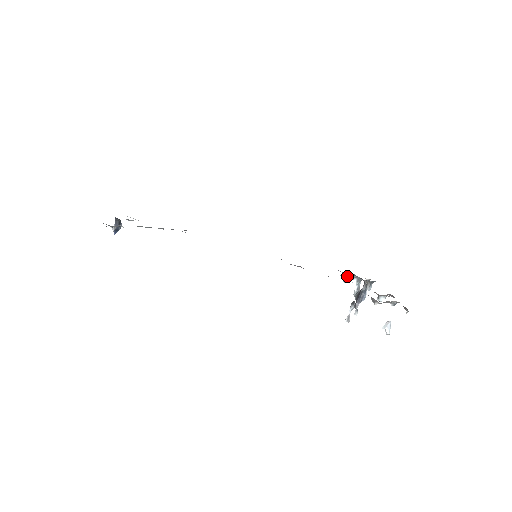
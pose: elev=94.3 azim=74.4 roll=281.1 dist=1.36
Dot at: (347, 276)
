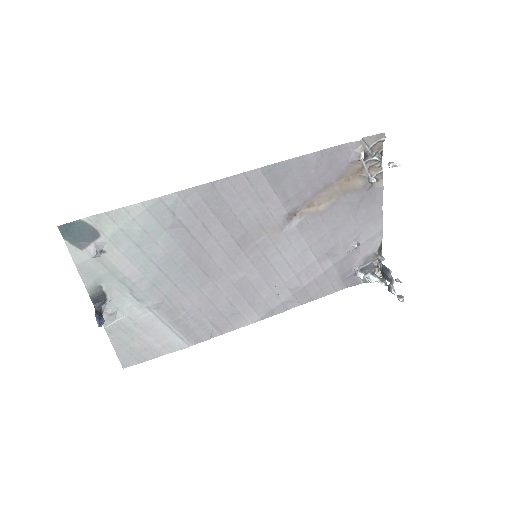
Dot at: (358, 271)
